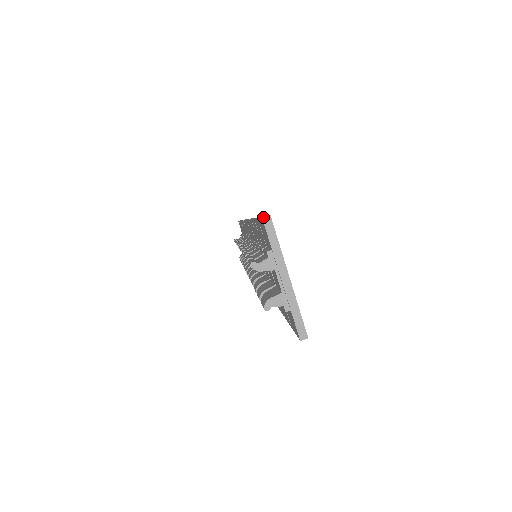
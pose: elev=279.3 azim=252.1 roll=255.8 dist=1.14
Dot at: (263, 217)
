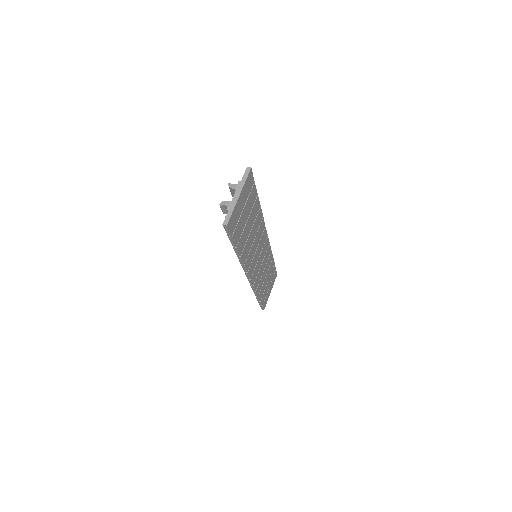
Dot at: (248, 167)
